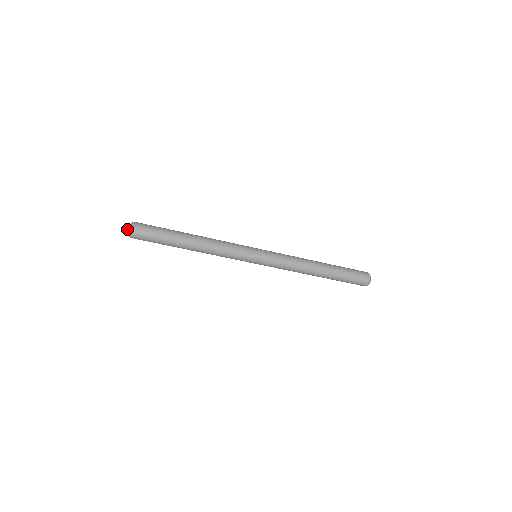
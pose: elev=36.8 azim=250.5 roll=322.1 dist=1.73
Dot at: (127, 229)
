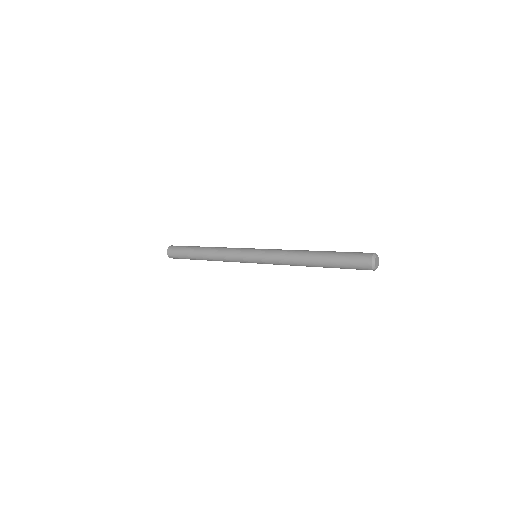
Dot at: occluded
